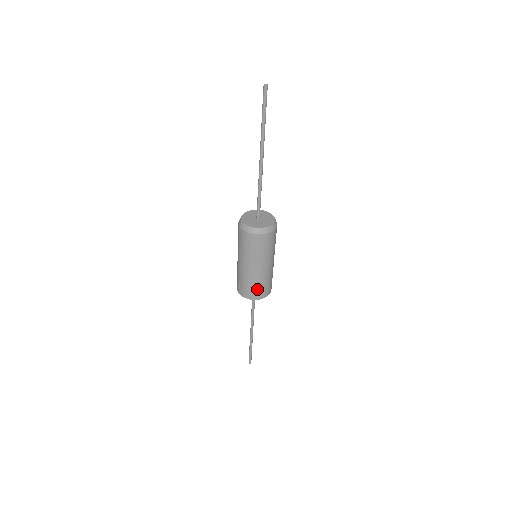
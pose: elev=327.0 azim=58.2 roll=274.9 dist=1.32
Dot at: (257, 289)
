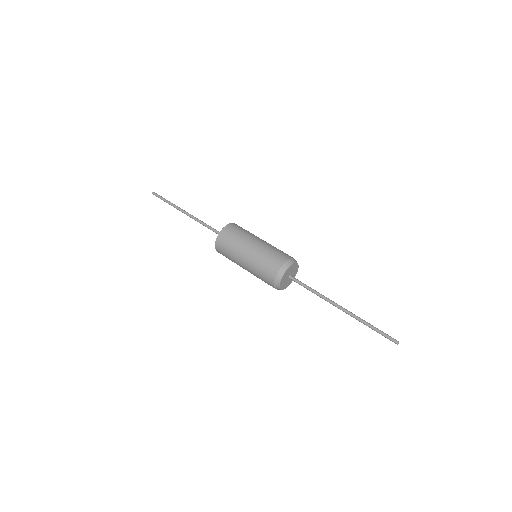
Dot at: occluded
